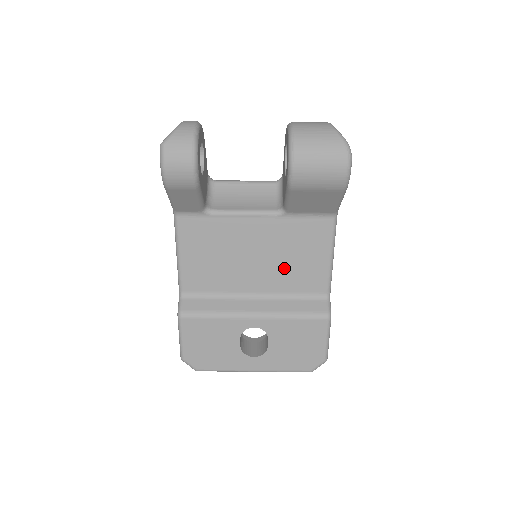
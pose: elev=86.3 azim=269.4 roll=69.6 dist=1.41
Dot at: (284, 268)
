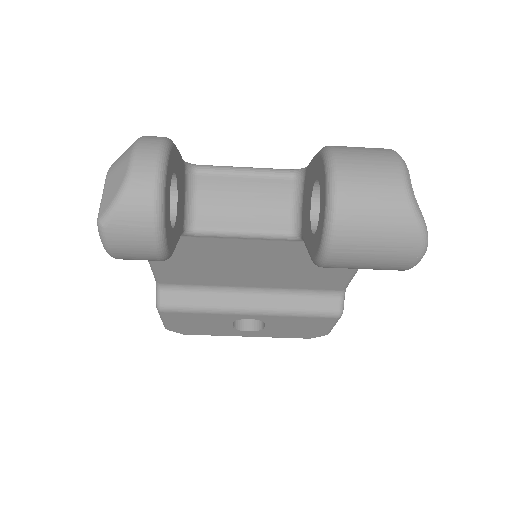
Dot at: (292, 274)
